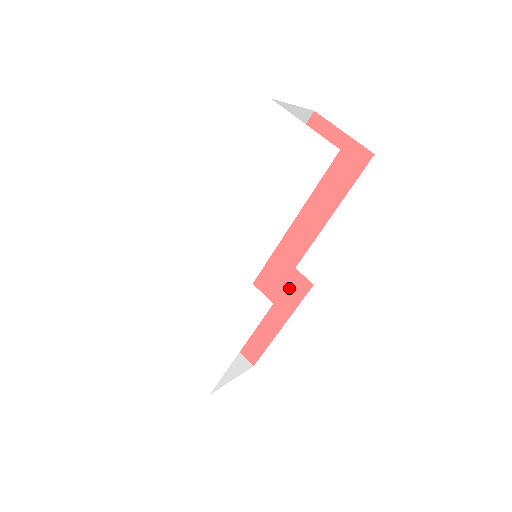
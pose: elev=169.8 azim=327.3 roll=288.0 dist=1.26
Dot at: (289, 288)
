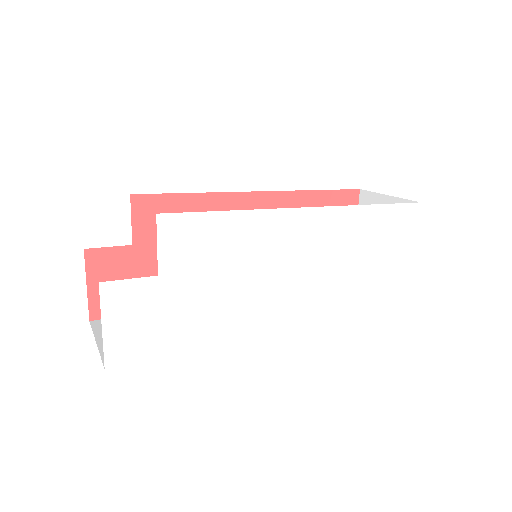
Dot at: occluded
